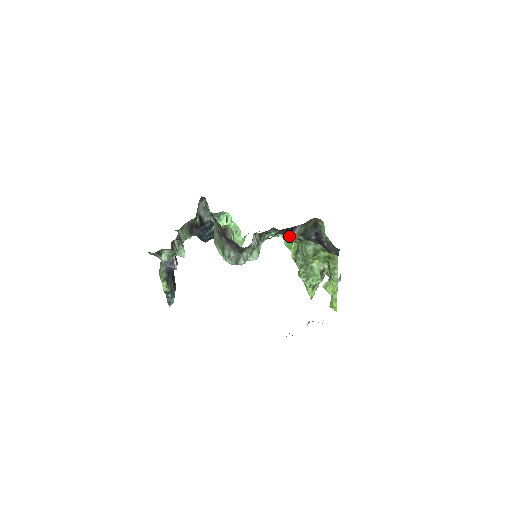
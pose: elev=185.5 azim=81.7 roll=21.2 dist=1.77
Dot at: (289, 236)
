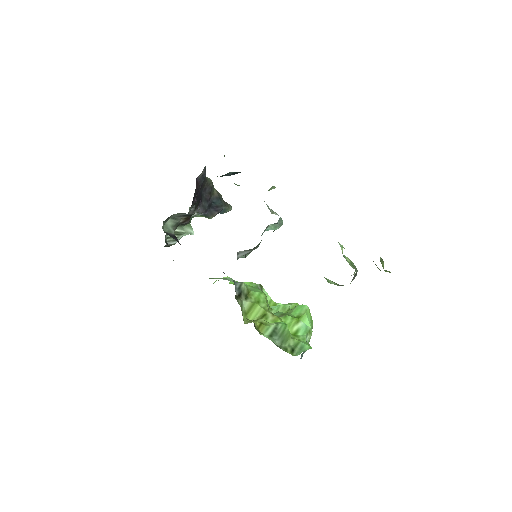
Dot at: occluded
